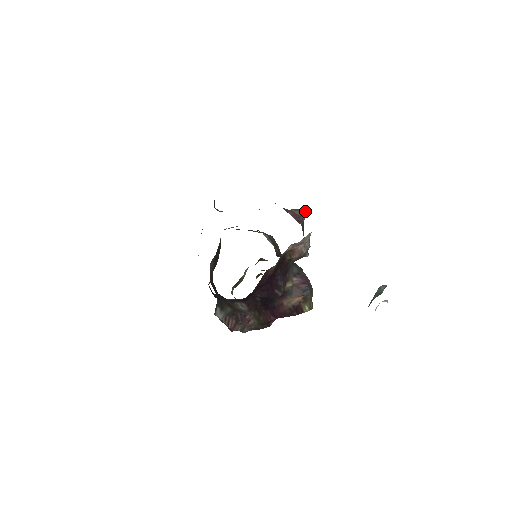
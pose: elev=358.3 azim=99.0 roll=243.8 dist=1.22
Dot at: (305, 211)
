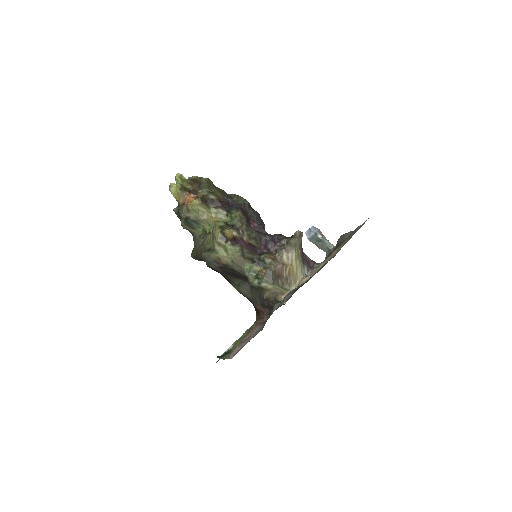
Dot at: occluded
